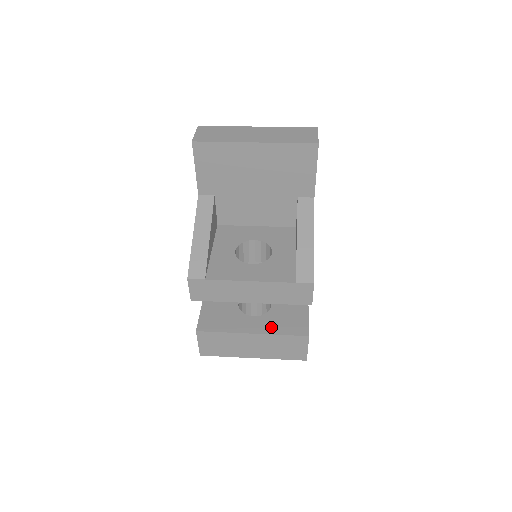
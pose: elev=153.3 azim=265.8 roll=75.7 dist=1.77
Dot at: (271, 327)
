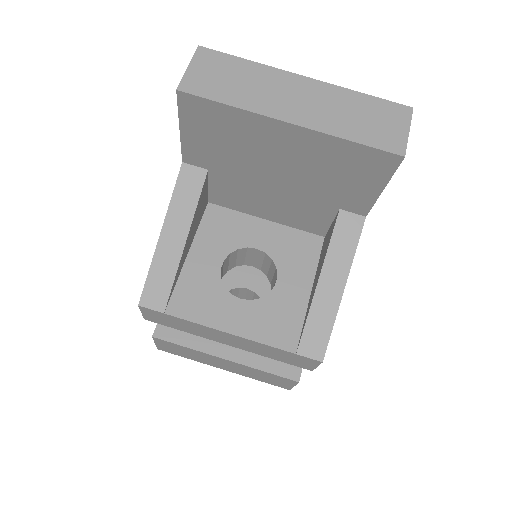
Dot at: (253, 355)
